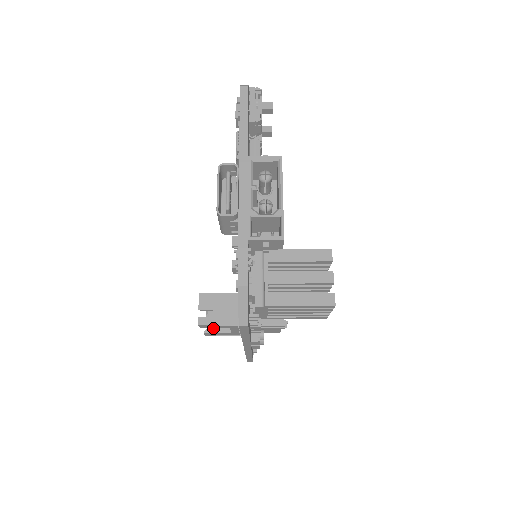
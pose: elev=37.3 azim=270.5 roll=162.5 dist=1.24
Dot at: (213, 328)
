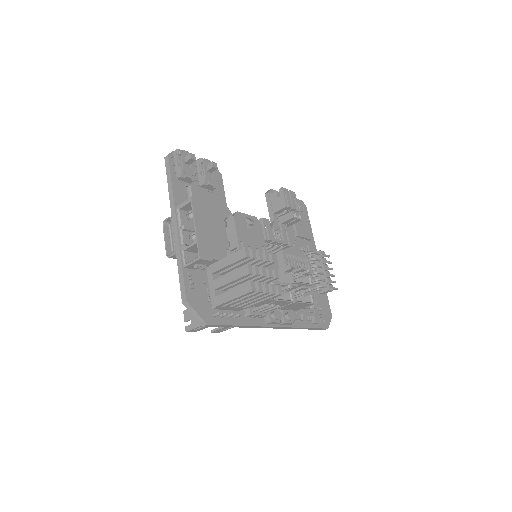
Dot at: occluded
